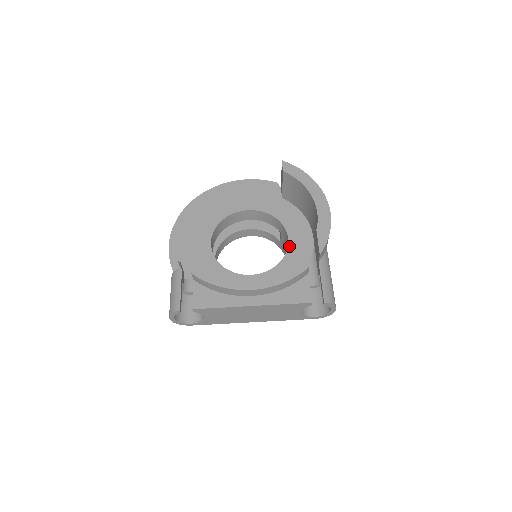
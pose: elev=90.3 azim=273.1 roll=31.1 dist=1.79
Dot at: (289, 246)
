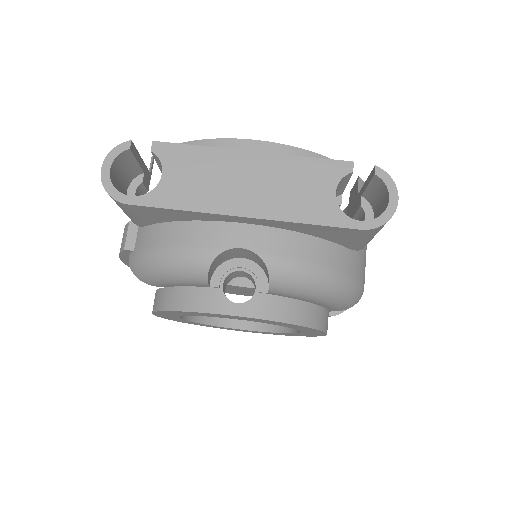
Dot at: occluded
